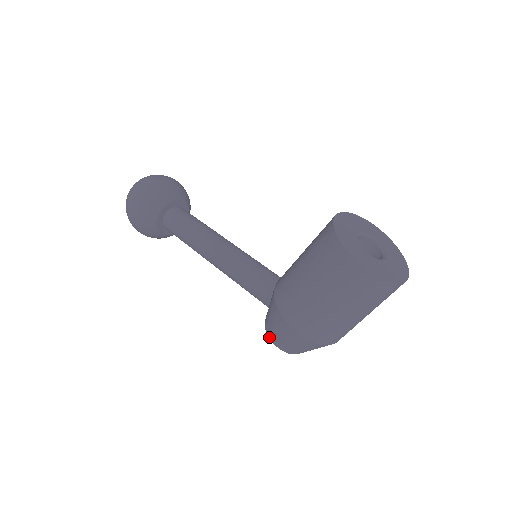
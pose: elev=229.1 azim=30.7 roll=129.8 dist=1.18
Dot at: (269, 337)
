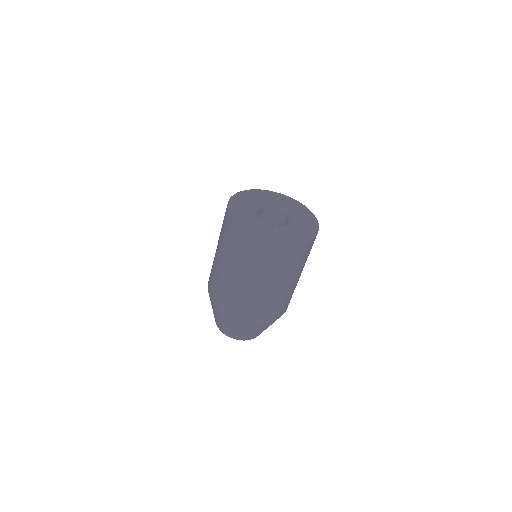
Dot at: occluded
